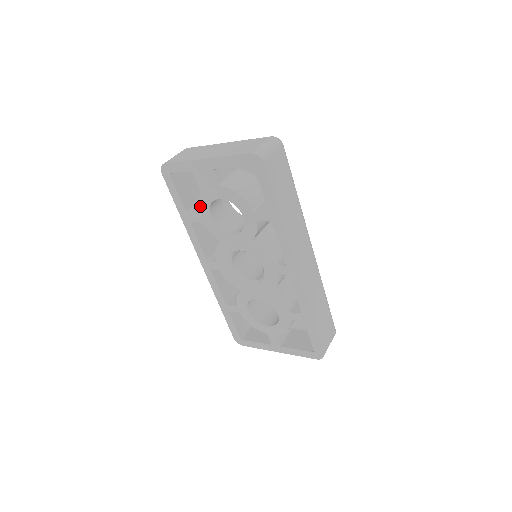
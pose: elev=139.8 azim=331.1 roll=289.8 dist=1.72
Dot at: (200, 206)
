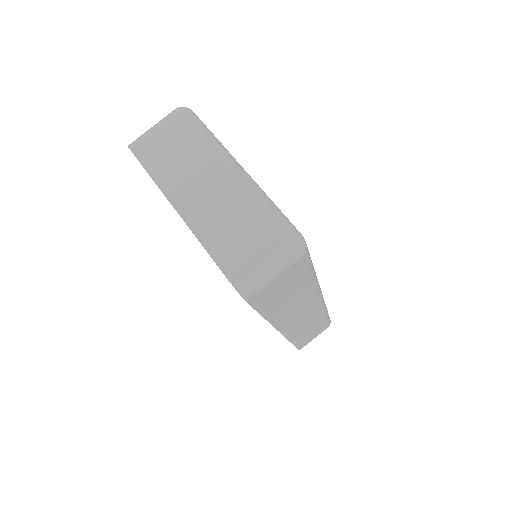
Dot at: occluded
